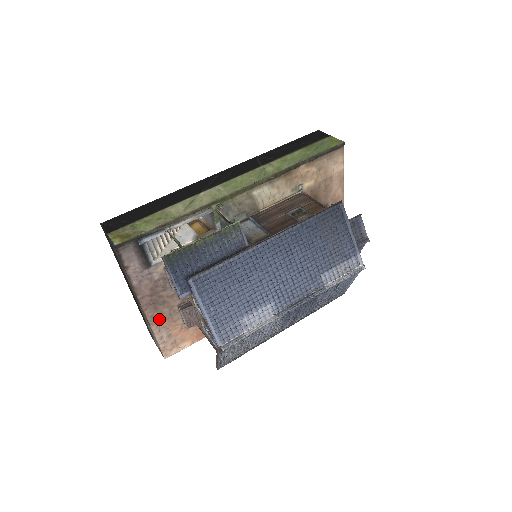
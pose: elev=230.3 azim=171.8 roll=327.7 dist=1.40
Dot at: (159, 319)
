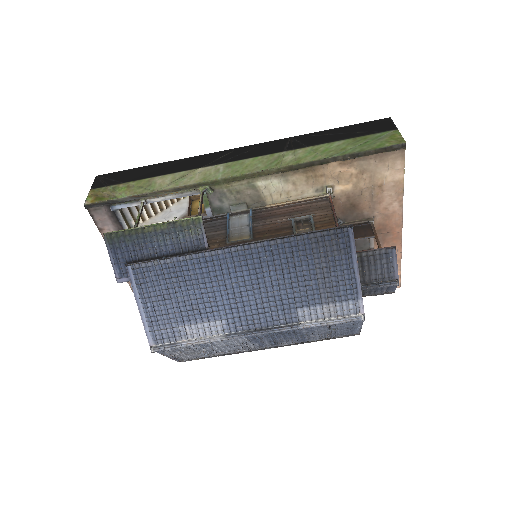
Dot at: occluded
